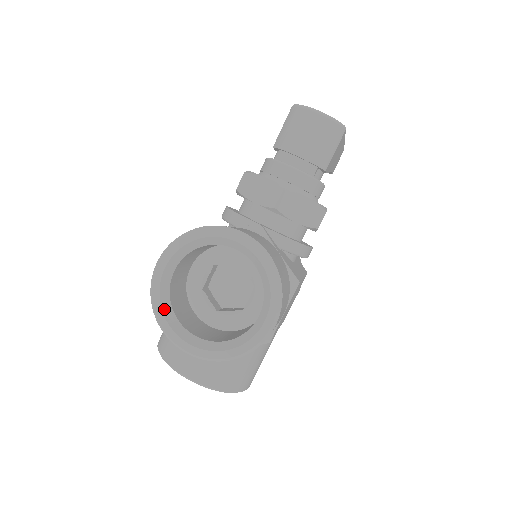
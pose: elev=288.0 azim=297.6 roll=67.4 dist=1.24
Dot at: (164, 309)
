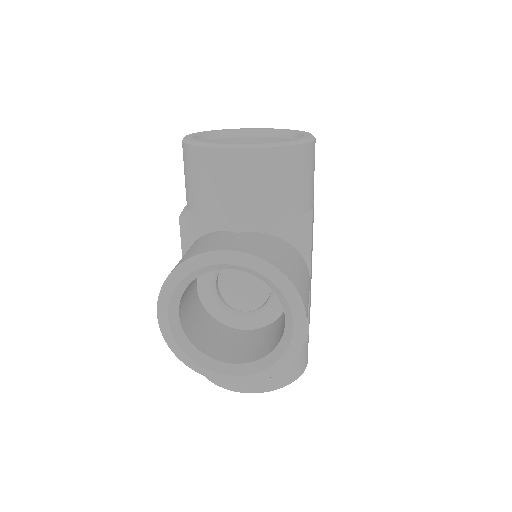
Dot at: occluded
